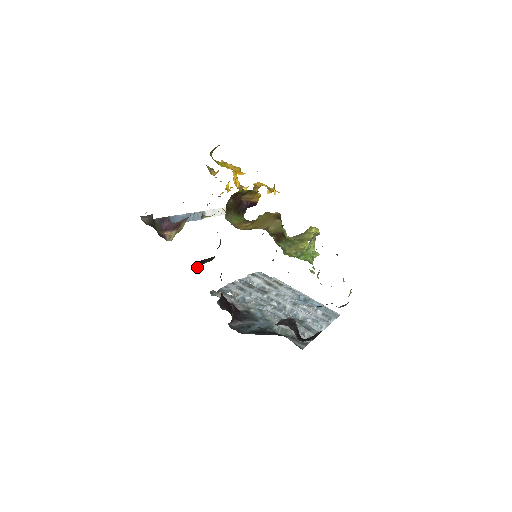
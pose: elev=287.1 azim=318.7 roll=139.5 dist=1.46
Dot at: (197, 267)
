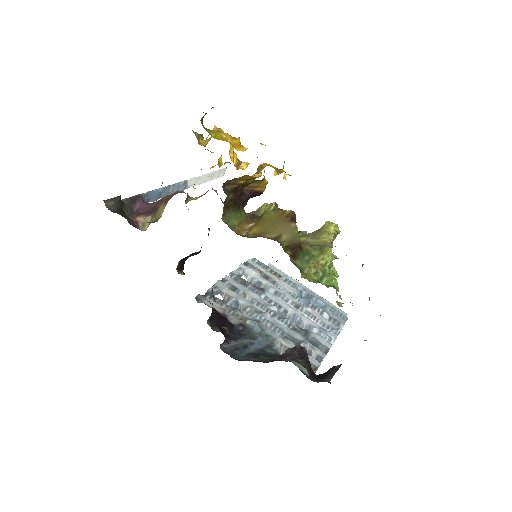
Dot at: (179, 265)
